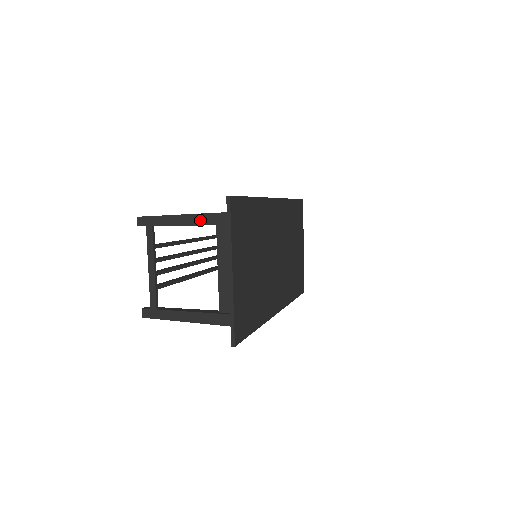
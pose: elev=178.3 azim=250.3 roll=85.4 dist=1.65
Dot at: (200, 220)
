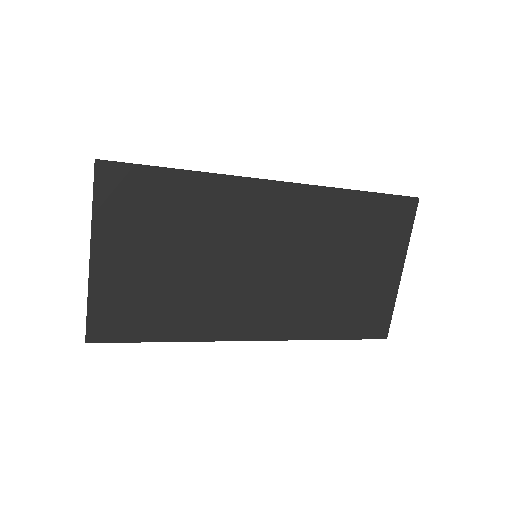
Dot at: occluded
